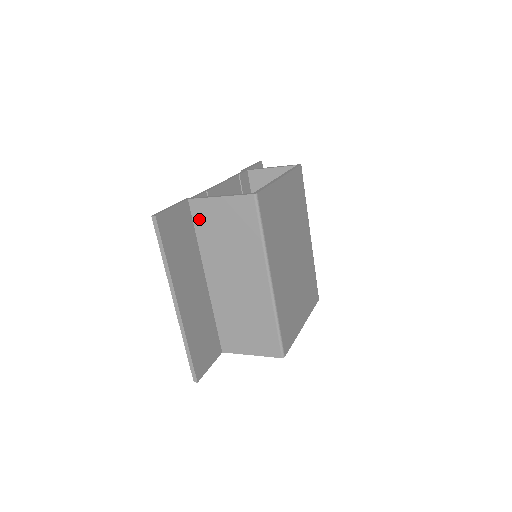
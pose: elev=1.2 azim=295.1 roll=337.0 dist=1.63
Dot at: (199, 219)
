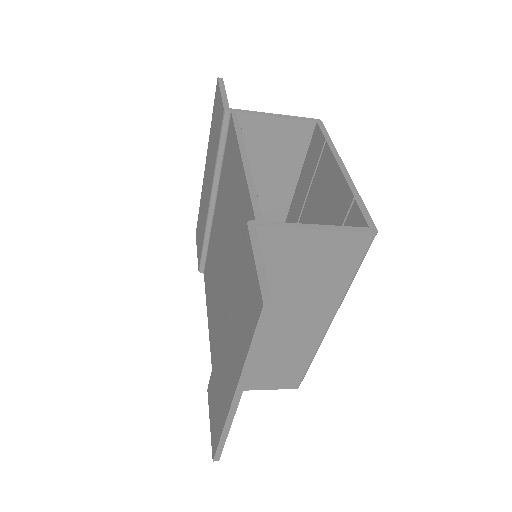
Dot at: (262, 254)
